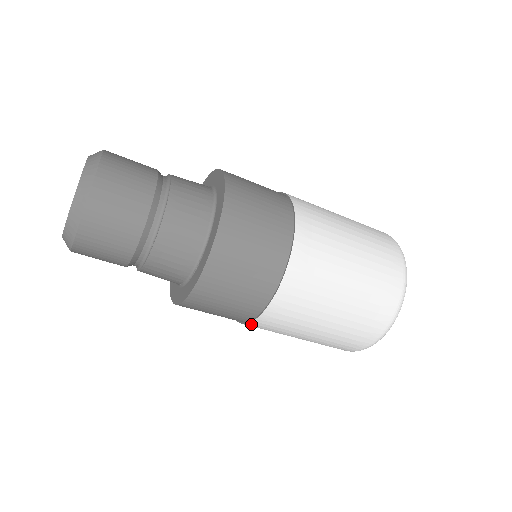
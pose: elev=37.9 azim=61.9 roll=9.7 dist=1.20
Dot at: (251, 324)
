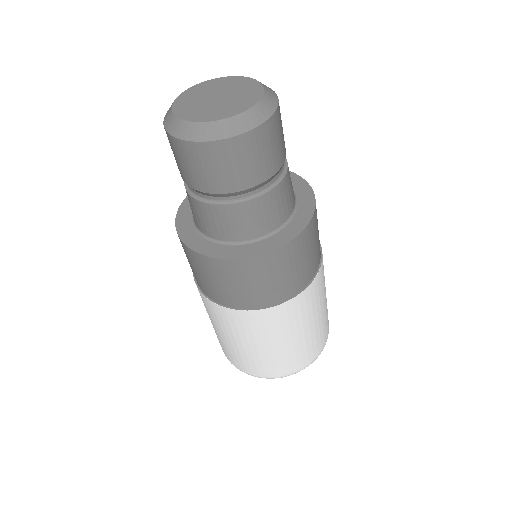
Dot at: (281, 306)
